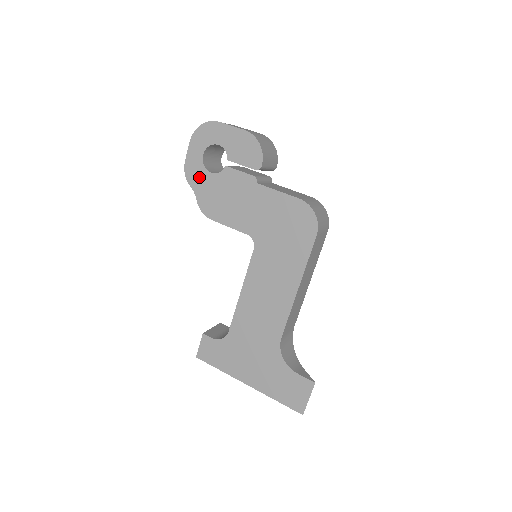
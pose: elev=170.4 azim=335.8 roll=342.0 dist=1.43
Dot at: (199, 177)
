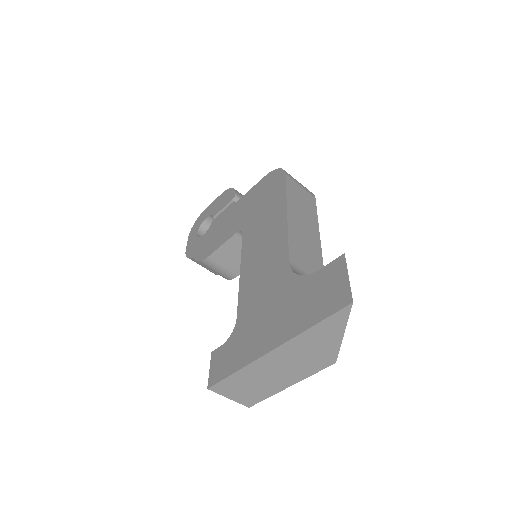
Dot at: (196, 246)
